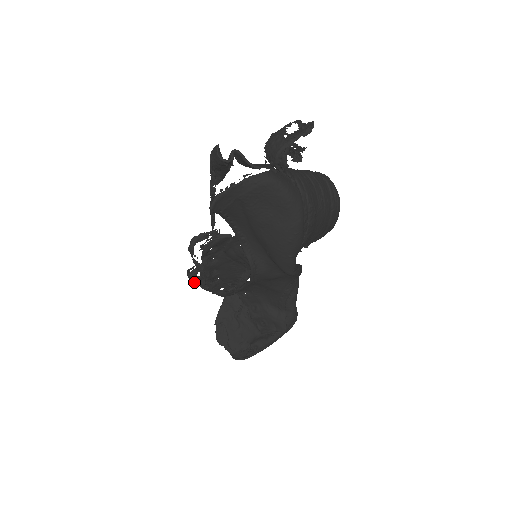
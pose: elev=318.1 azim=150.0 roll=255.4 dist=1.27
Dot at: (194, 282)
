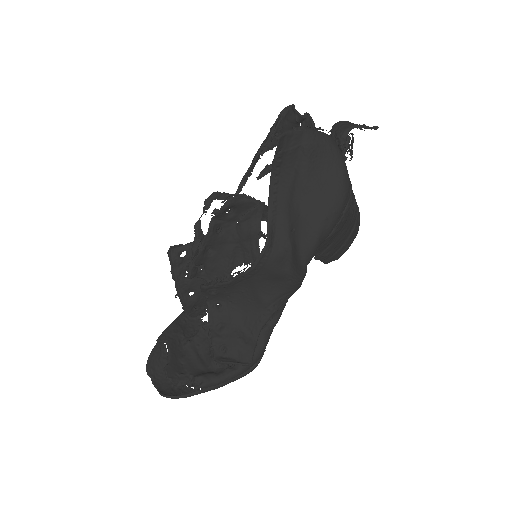
Dot at: (173, 261)
